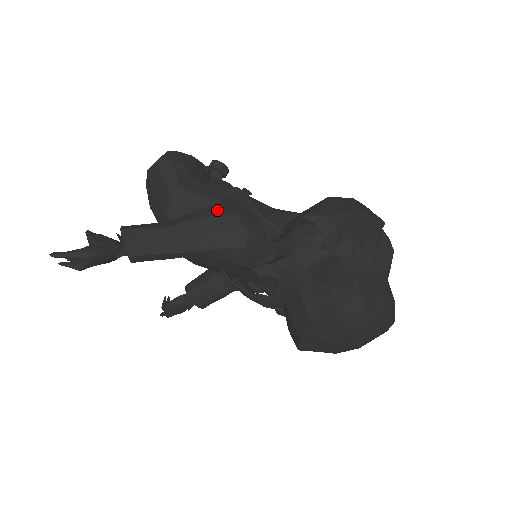
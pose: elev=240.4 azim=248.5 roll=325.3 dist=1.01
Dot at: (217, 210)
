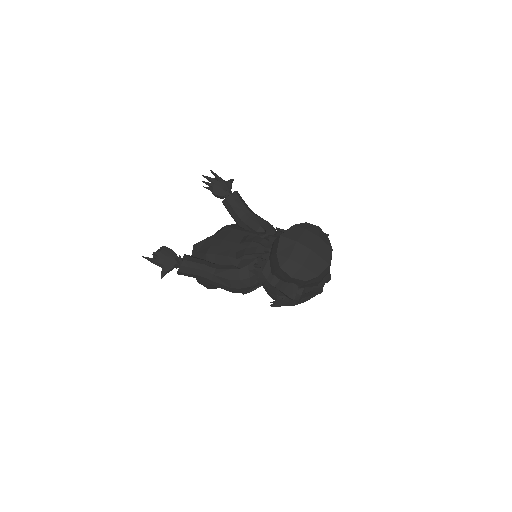
Dot at: occluded
